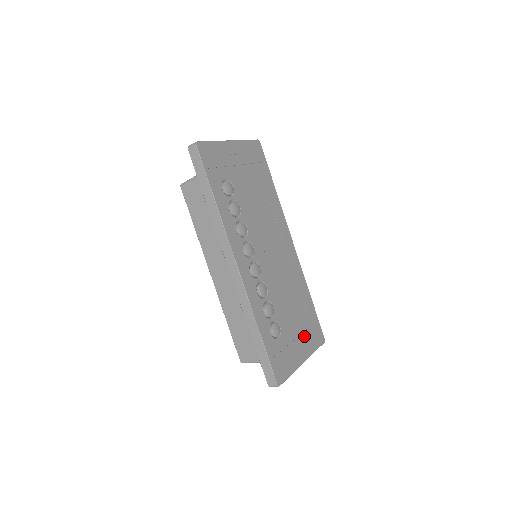
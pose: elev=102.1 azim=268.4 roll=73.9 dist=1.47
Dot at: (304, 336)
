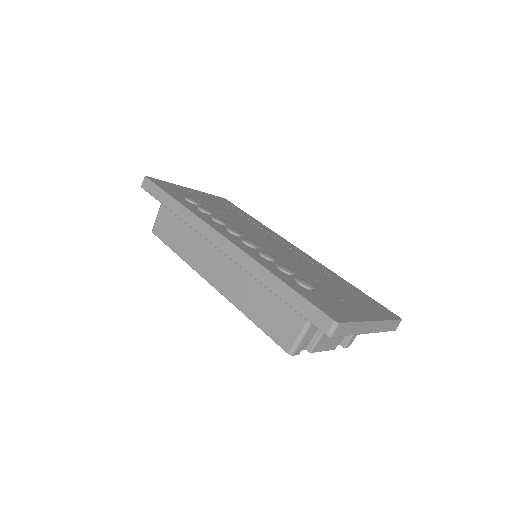
Dot at: (360, 304)
